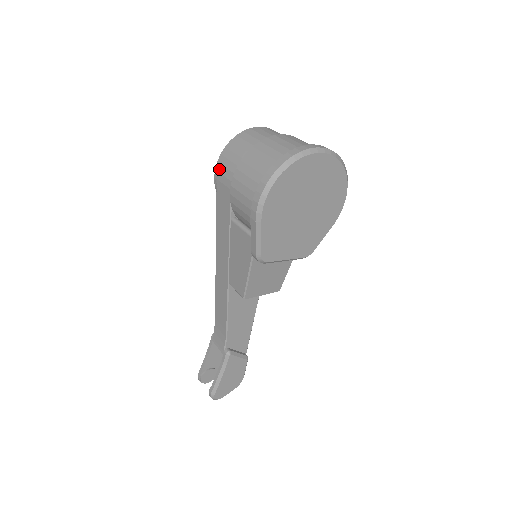
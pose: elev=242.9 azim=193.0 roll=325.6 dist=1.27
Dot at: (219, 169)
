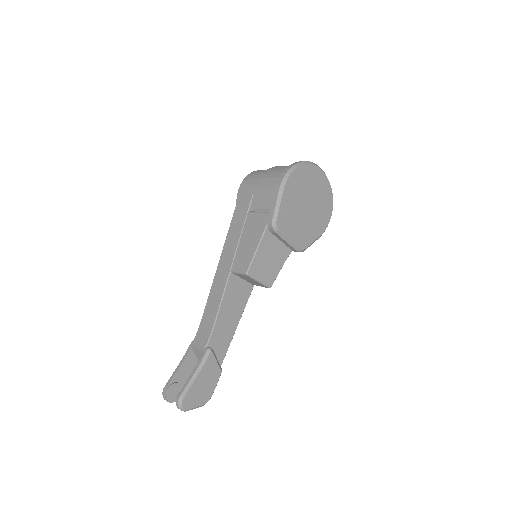
Dot at: (245, 182)
